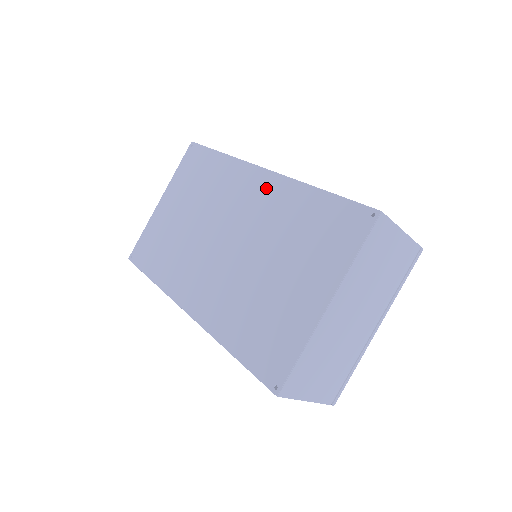
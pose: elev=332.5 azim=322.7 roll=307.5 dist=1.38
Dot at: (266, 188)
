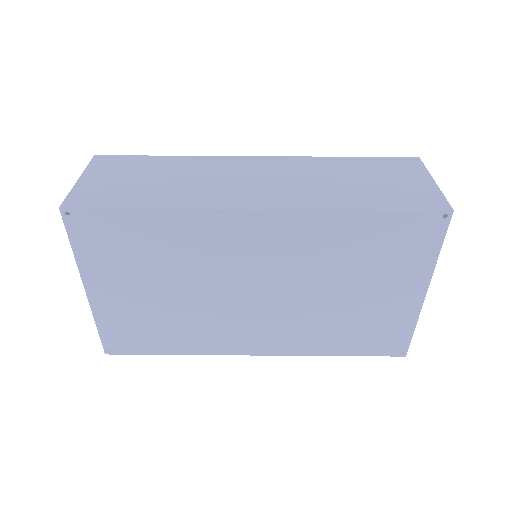
Dot at: (278, 230)
